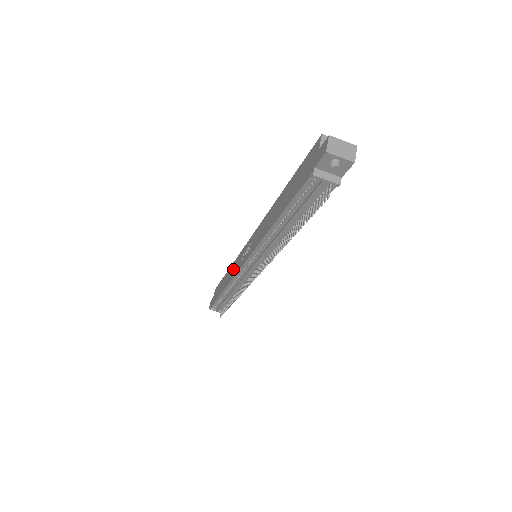
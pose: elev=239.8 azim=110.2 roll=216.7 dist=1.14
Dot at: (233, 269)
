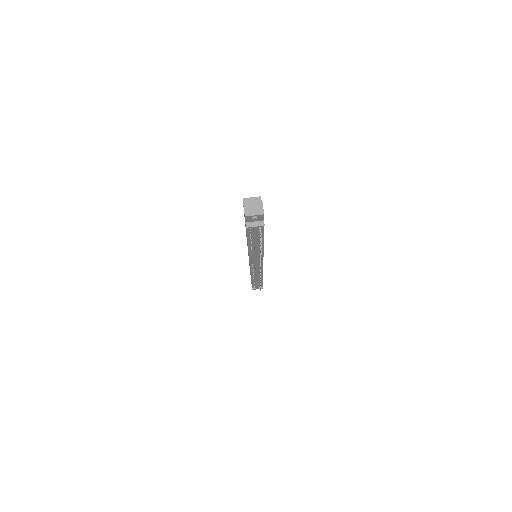
Dot at: occluded
